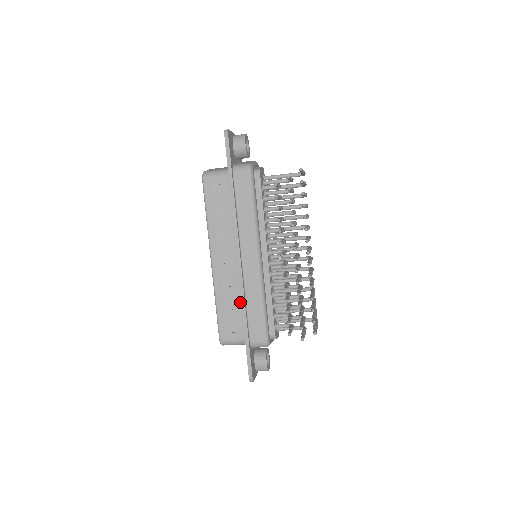
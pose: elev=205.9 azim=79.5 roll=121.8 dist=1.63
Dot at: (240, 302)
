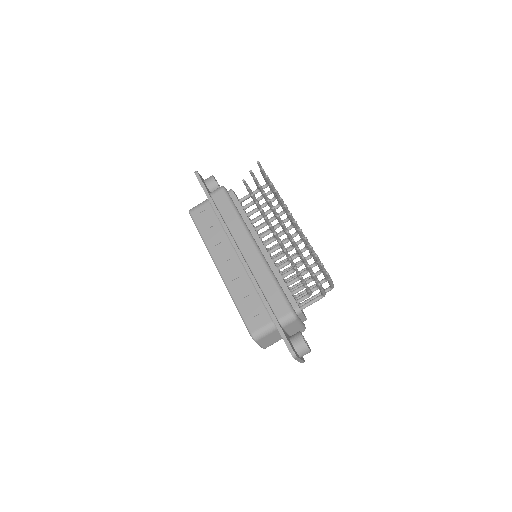
Dot at: (255, 291)
